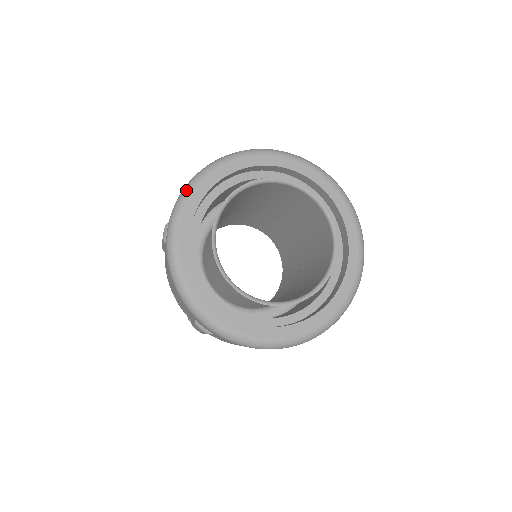
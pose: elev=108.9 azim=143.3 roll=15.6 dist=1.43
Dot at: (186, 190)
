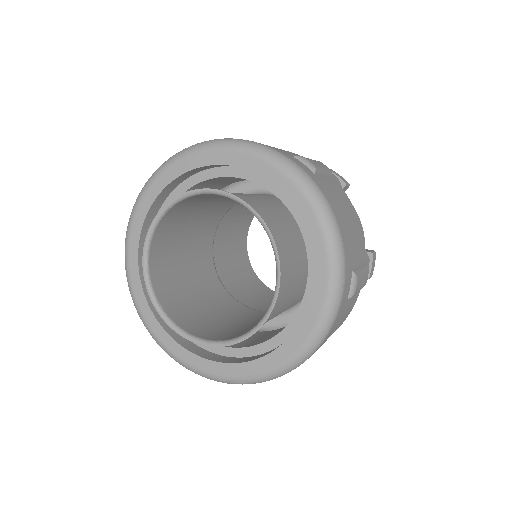
Dot at: (134, 204)
